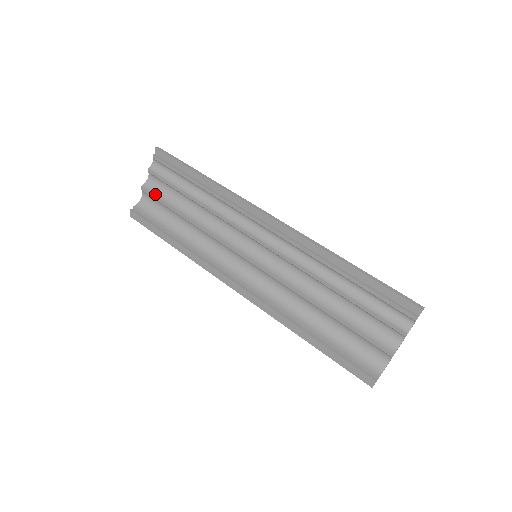
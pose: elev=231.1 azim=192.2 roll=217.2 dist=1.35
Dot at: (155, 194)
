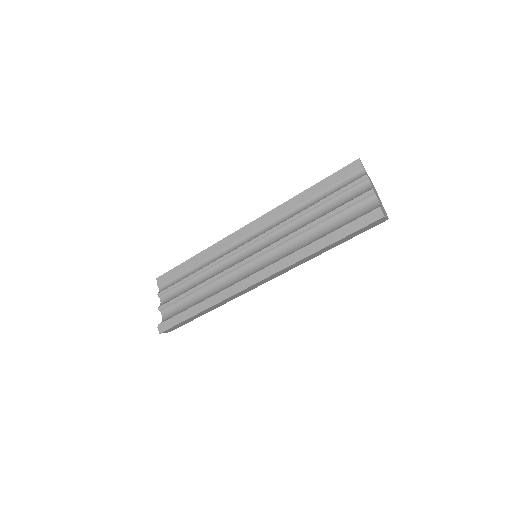
Dot at: (170, 301)
